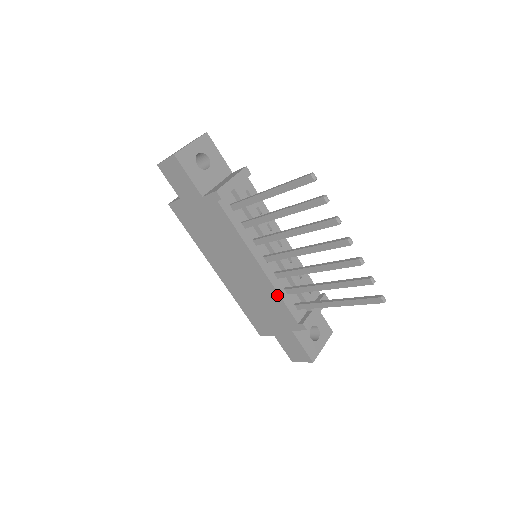
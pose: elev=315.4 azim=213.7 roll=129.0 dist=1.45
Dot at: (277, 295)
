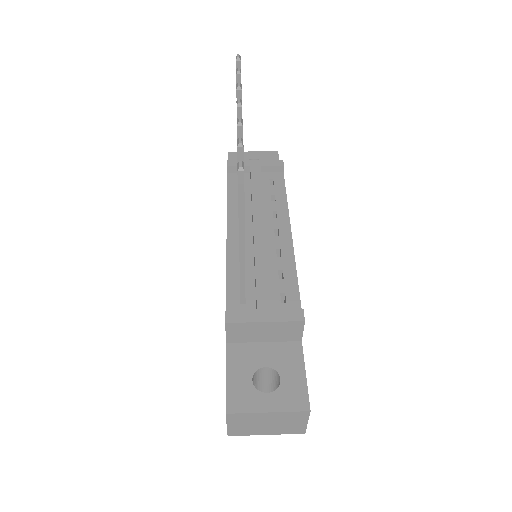
Dot at: (226, 274)
